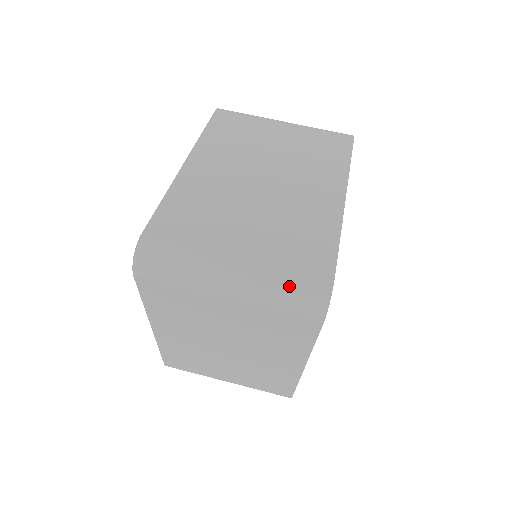
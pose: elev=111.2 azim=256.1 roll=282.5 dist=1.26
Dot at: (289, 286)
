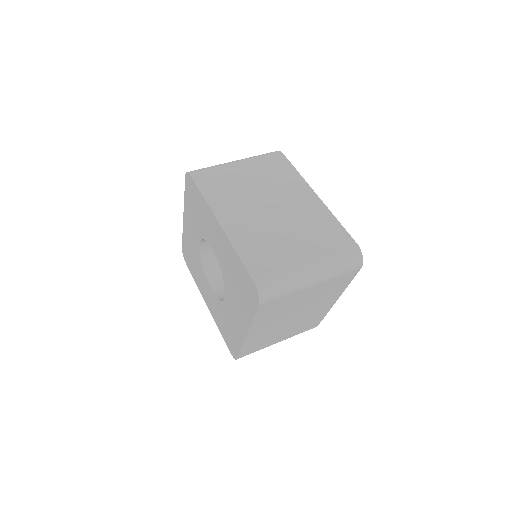
Dot at: (342, 260)
